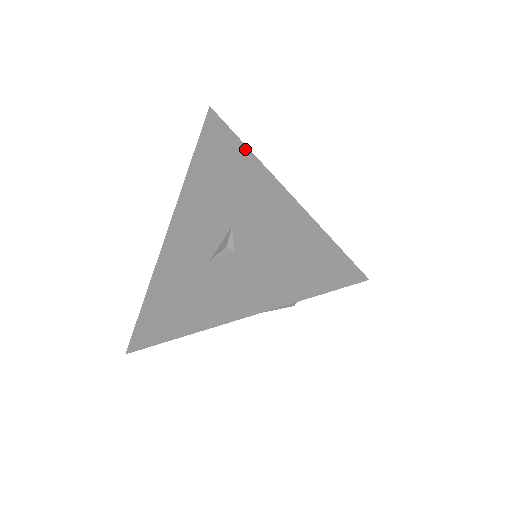
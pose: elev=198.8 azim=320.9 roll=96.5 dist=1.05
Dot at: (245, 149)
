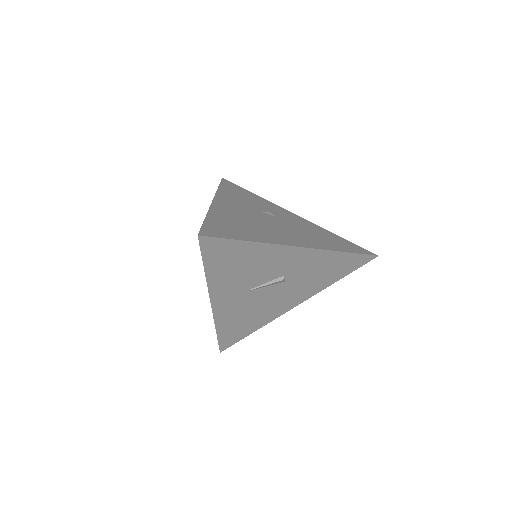
Dot at: occluded
